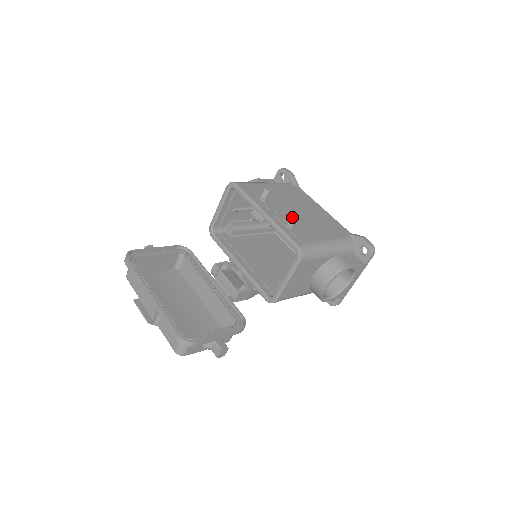
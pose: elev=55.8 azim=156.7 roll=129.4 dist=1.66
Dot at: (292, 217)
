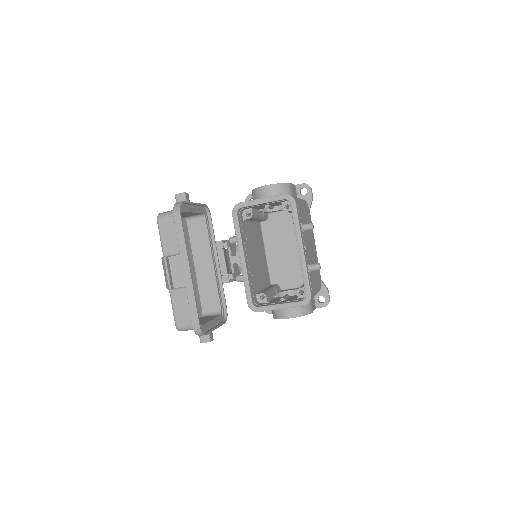
Dot at: (318, 267)
